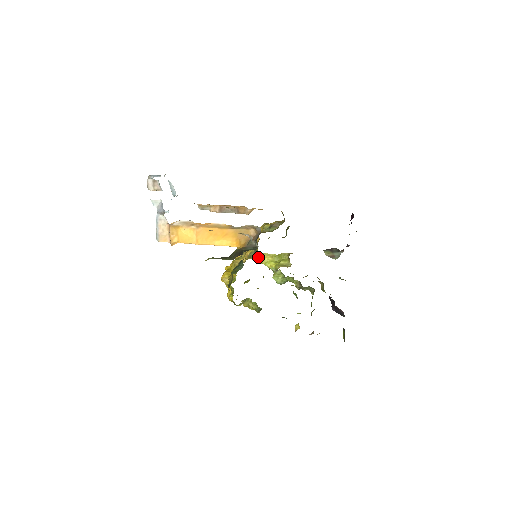
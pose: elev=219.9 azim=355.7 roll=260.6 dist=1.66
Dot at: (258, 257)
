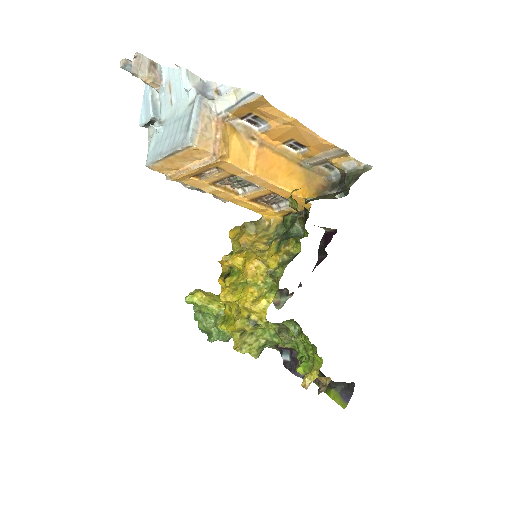
Dot at: (194, 294)
